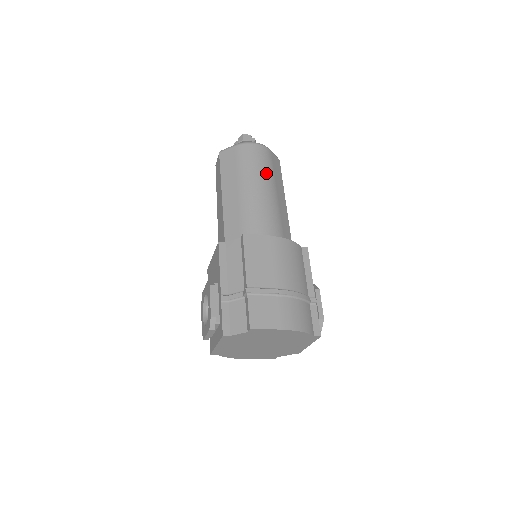
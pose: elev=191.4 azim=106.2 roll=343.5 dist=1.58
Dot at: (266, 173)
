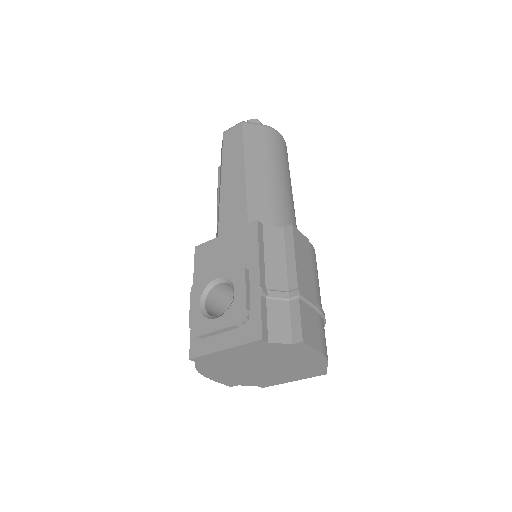
Dot at: (289, 172)
